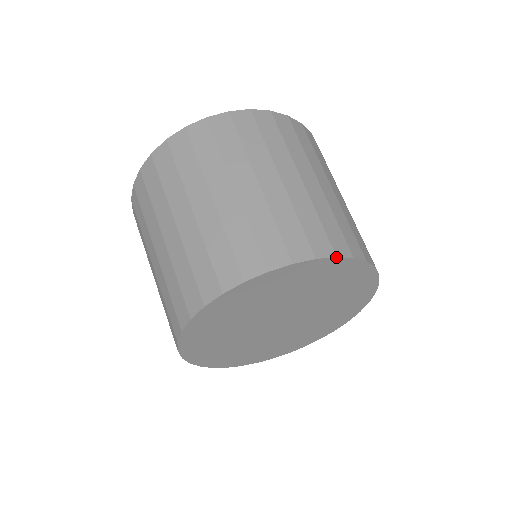
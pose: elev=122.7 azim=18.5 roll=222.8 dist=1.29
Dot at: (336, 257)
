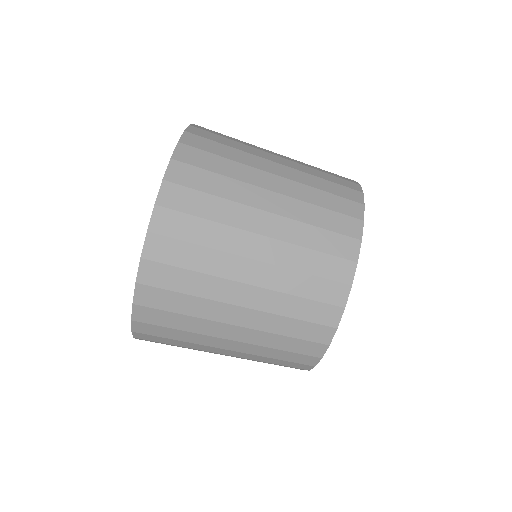
Dot at: (337, 328)
